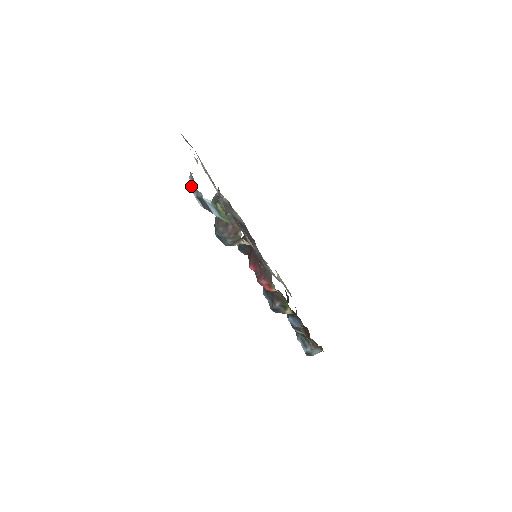
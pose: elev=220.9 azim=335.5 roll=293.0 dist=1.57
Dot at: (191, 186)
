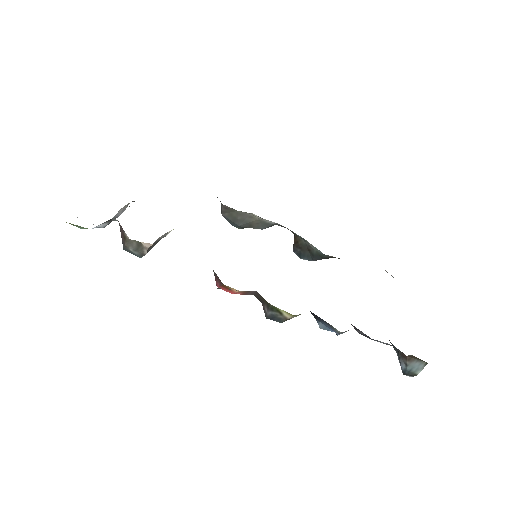
Dot at: occluded
